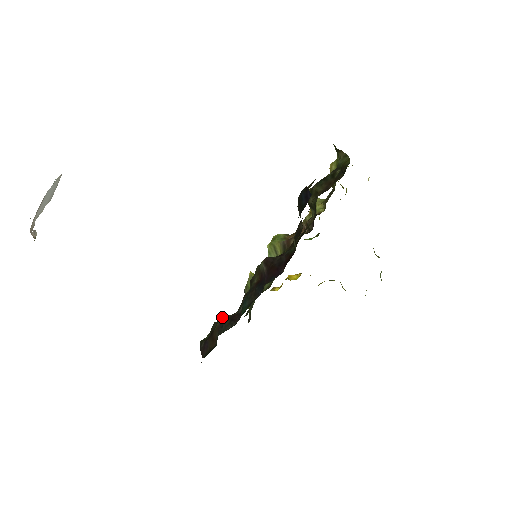
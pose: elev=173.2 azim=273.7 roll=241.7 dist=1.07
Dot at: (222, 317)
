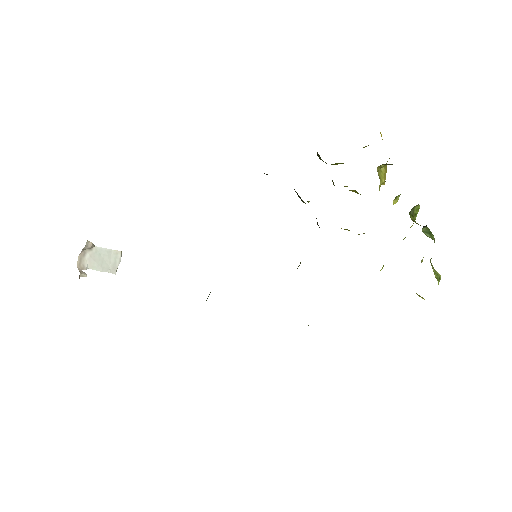
Dot at: occluded
